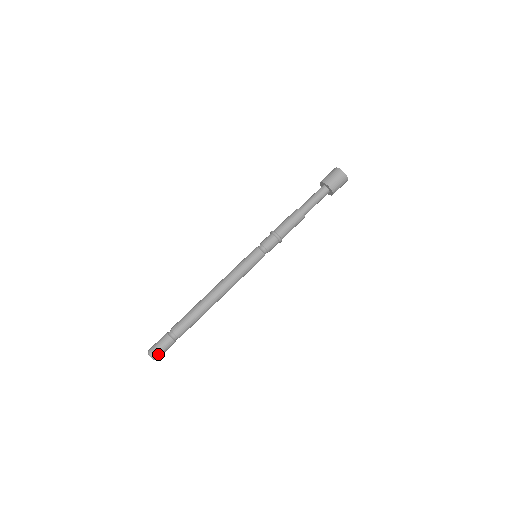
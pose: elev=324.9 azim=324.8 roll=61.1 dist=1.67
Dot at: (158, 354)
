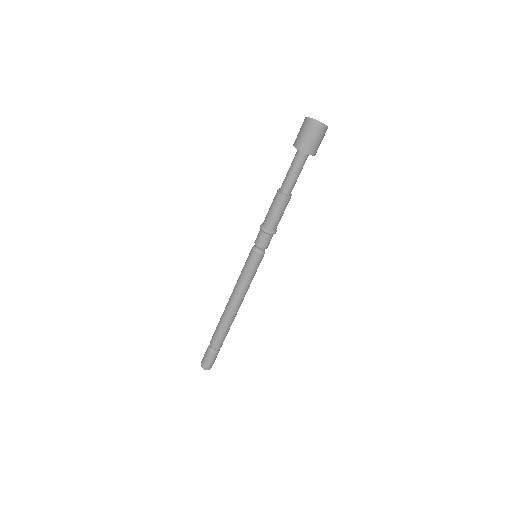
Dot at: (208, 366)
